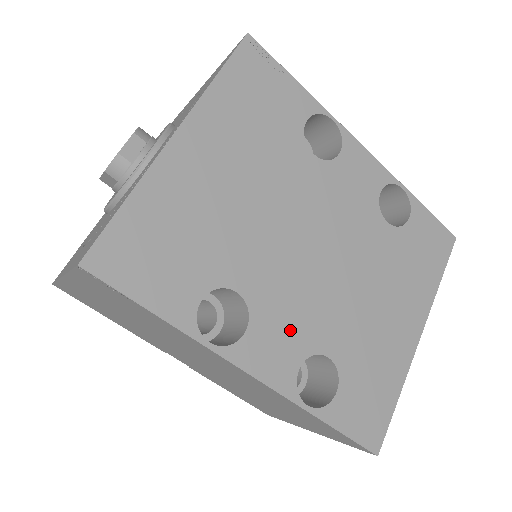
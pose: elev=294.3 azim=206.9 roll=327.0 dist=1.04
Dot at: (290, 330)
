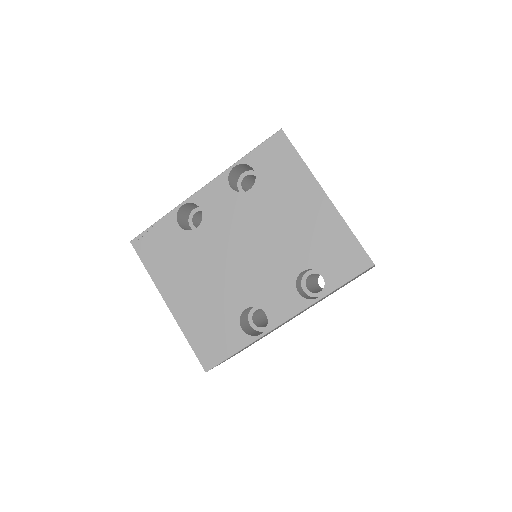
Dot at: (277, 288)
